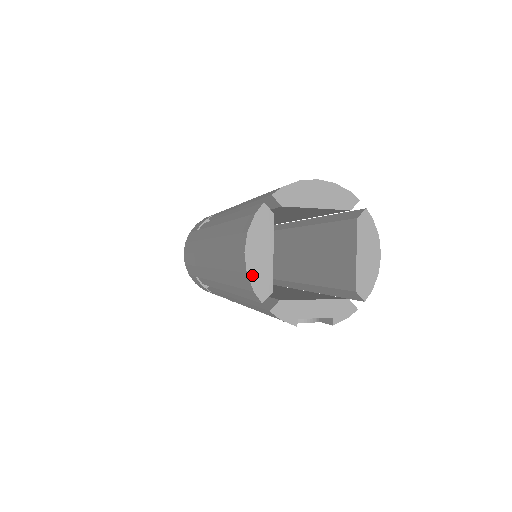
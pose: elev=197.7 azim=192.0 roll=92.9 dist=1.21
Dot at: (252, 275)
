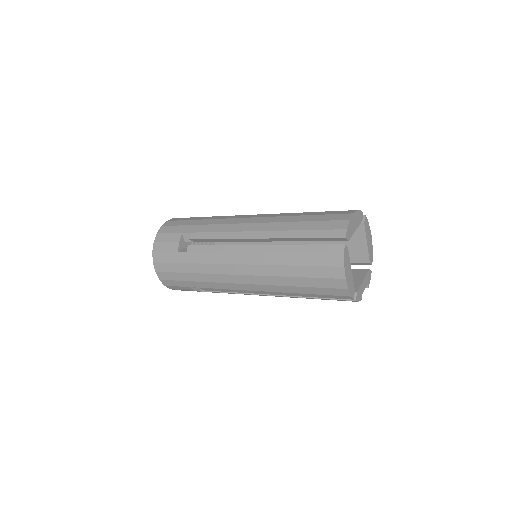
Dot at: (349, 288)
